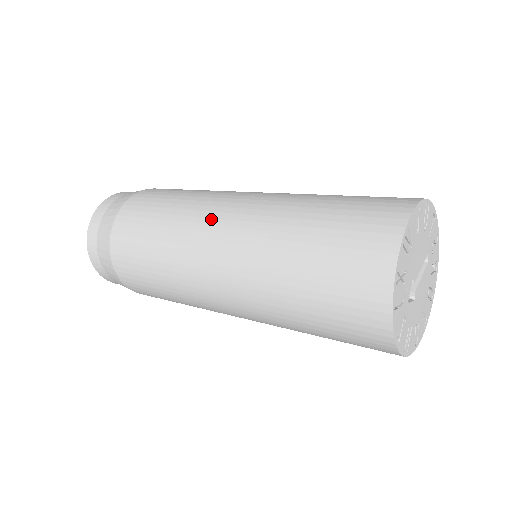
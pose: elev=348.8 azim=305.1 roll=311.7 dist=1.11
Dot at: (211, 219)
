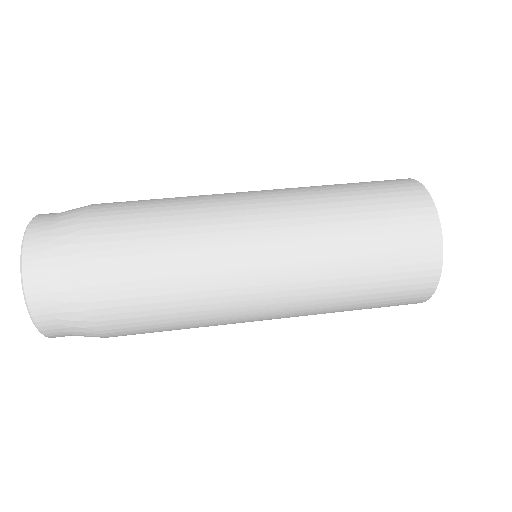
Dot at: (244, 256)
